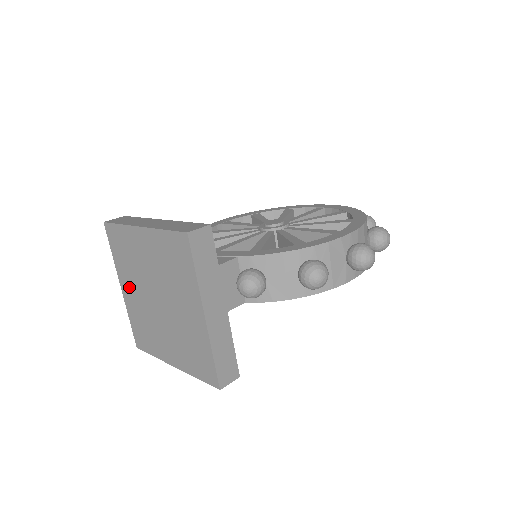
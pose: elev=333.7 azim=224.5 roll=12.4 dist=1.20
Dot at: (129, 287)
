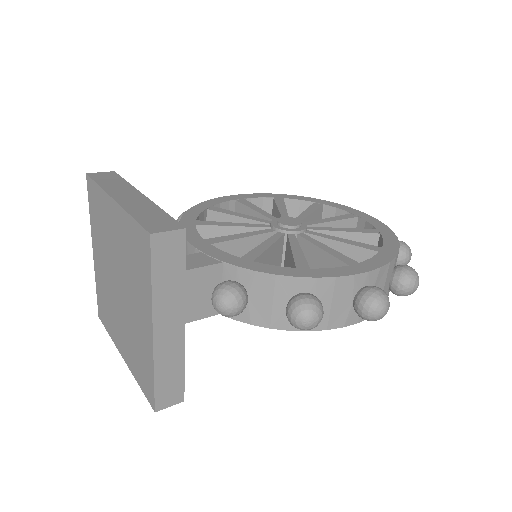
Dot at: (98, 255)
